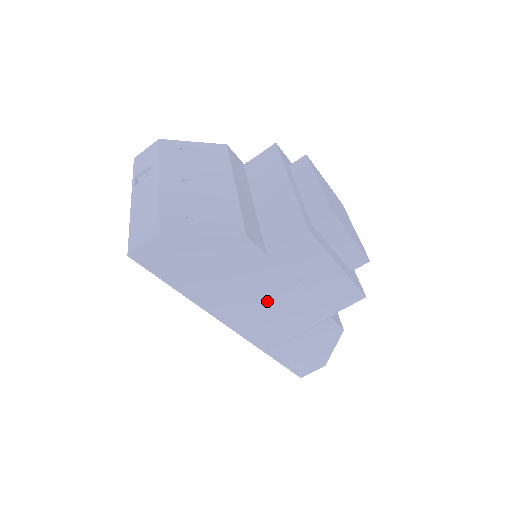
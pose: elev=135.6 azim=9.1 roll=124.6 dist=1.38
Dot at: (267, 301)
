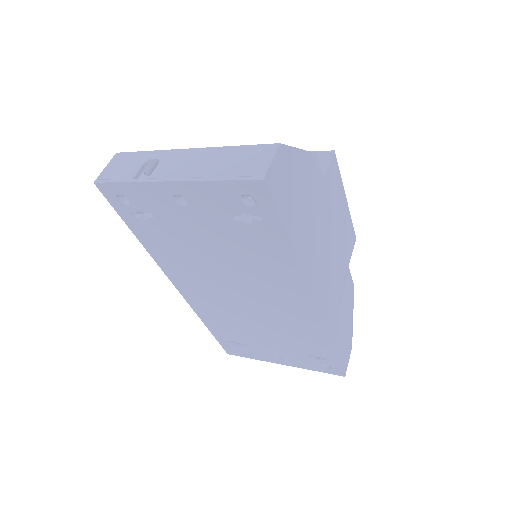
Dot at: (326, 252)
